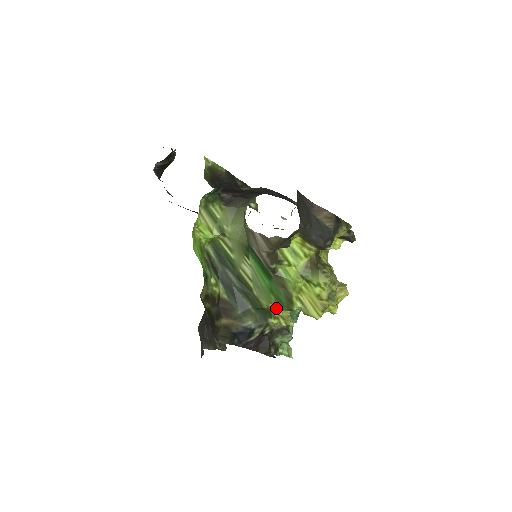
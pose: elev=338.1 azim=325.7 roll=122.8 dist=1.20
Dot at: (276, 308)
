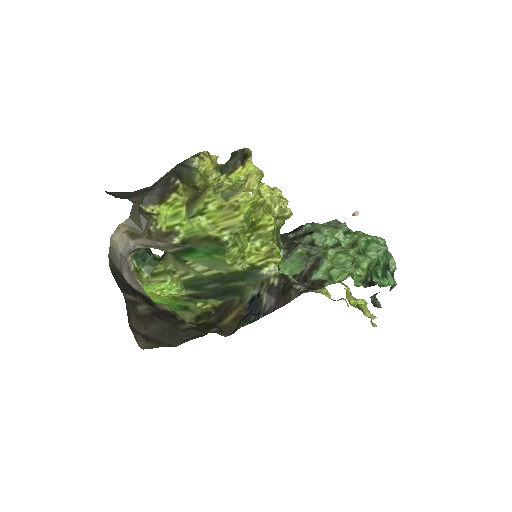
Dot at: (254, 259)
